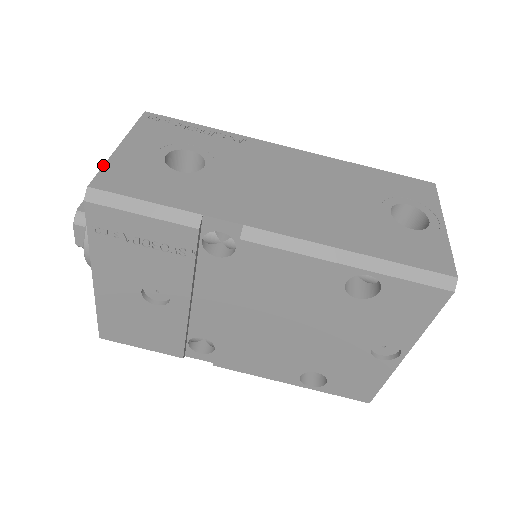
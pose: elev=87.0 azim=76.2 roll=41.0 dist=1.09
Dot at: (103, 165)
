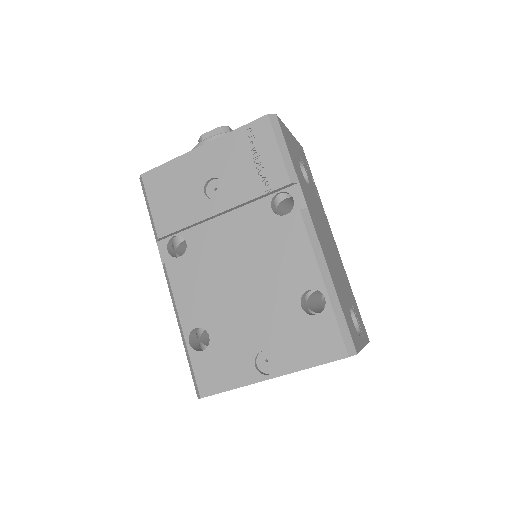
Dot at: (283, 123)
